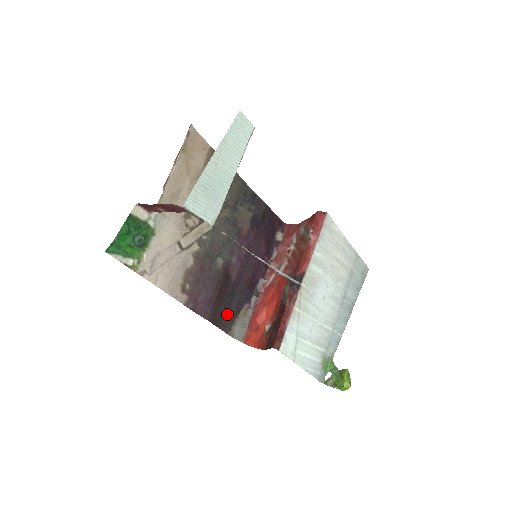
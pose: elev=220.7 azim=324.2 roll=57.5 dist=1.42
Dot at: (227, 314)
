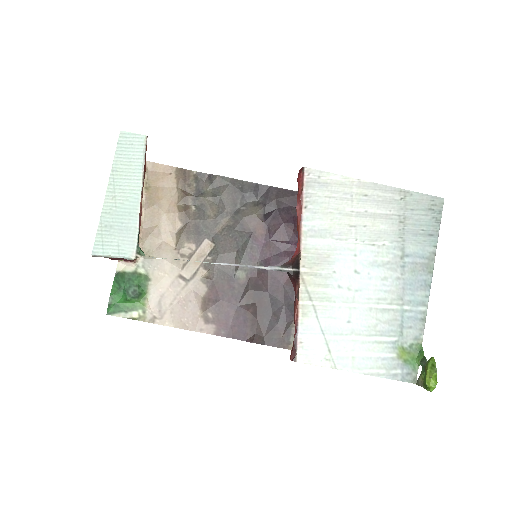
Dot at: (276, 327)
